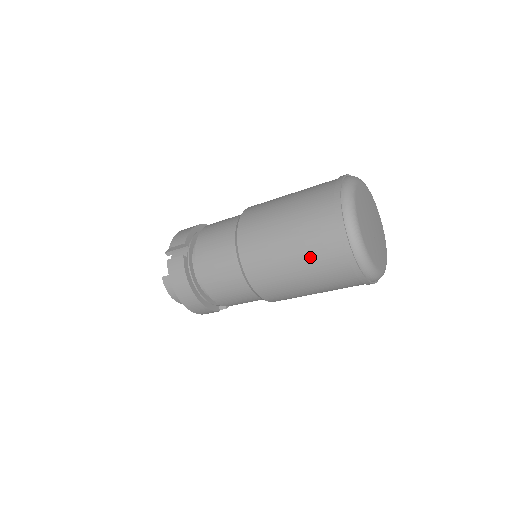
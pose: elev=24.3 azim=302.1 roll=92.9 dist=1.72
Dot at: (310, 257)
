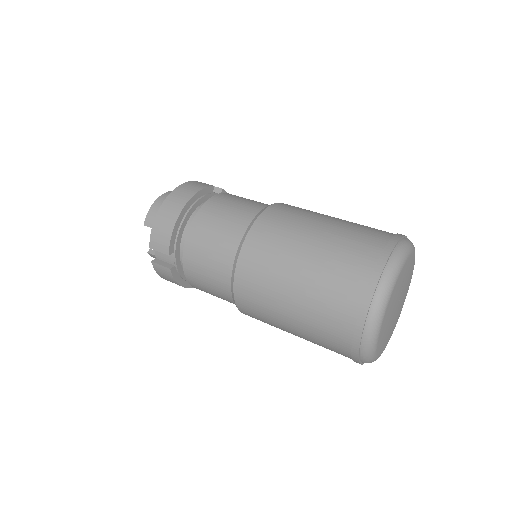
Dot at: (317, 344)
